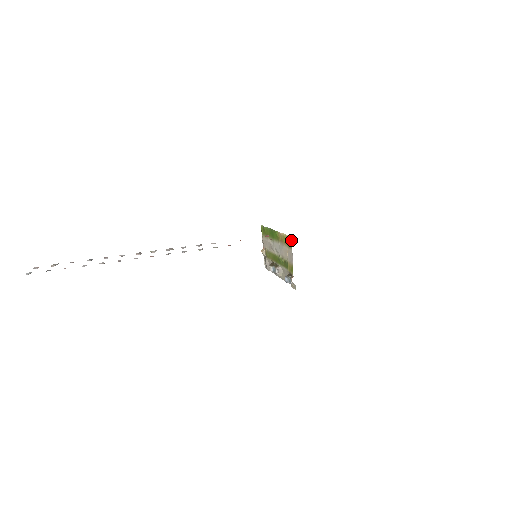
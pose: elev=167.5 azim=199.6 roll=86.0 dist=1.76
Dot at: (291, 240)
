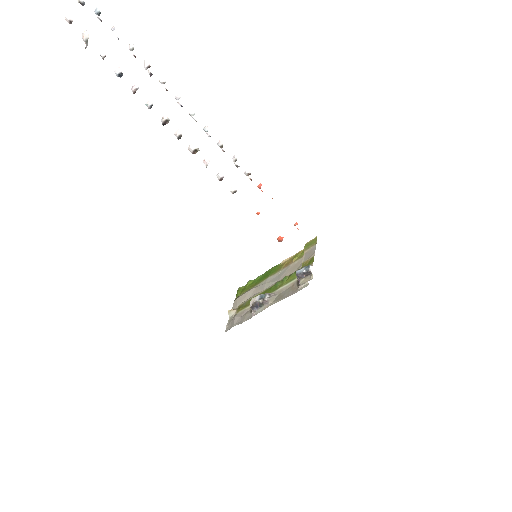
Dot at: occluded
